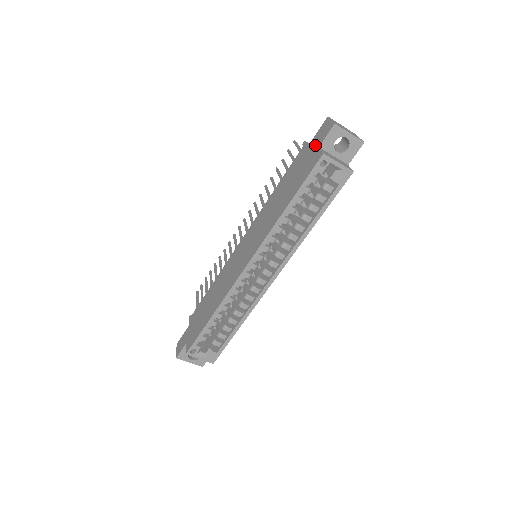
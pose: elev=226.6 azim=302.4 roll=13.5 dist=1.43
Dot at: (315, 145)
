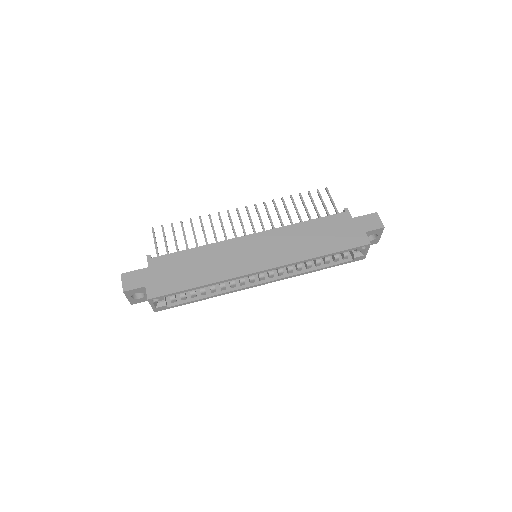
Dot at: (362, 226)
